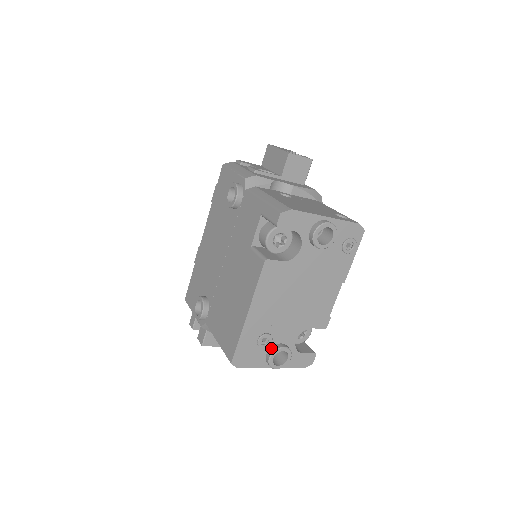
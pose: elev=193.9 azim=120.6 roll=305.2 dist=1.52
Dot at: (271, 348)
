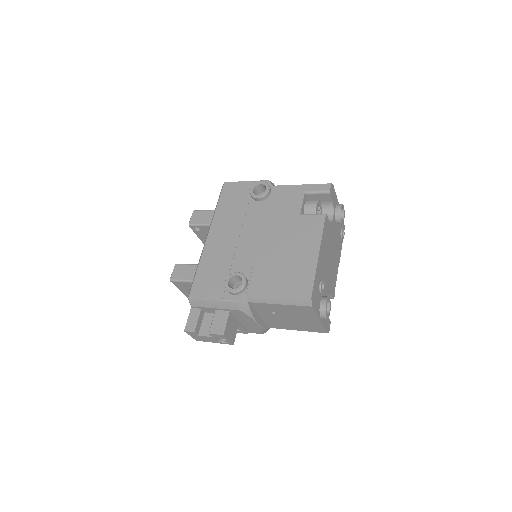
Dot at: (322, 297)
